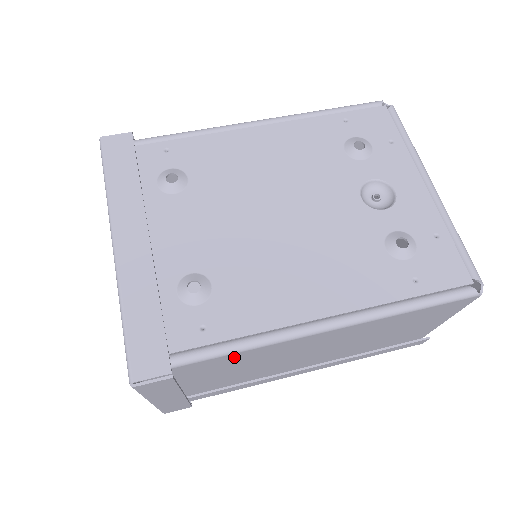
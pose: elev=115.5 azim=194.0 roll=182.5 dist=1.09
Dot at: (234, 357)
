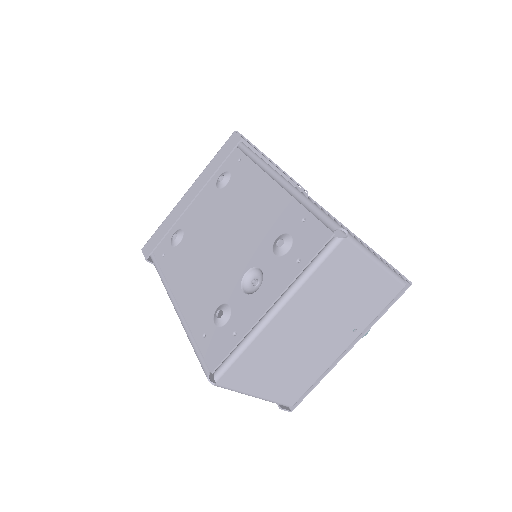
Dot at: occluded
